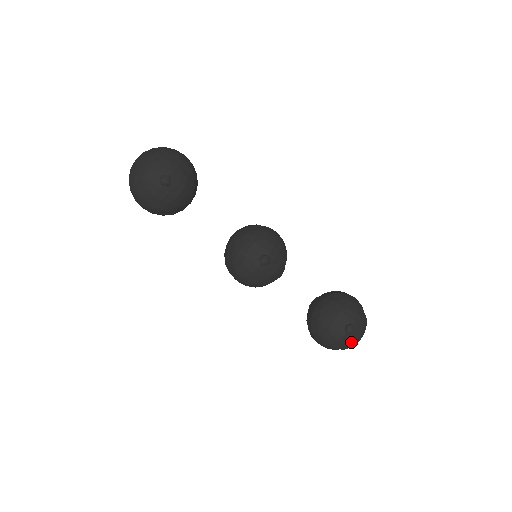
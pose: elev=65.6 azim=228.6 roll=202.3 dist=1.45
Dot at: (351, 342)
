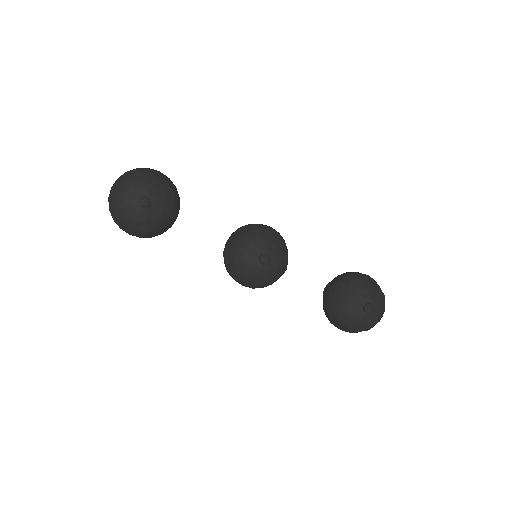
Dot at: (373, 321)
